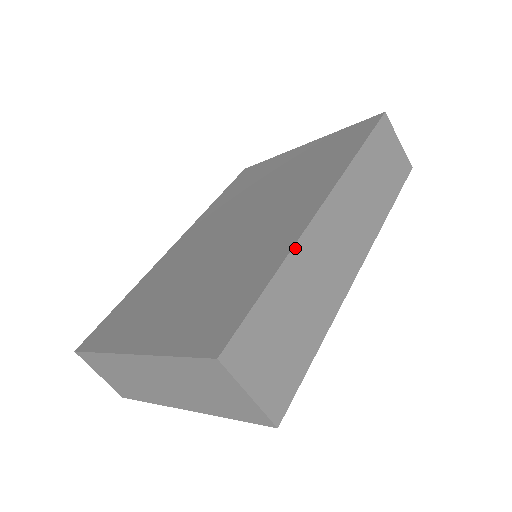
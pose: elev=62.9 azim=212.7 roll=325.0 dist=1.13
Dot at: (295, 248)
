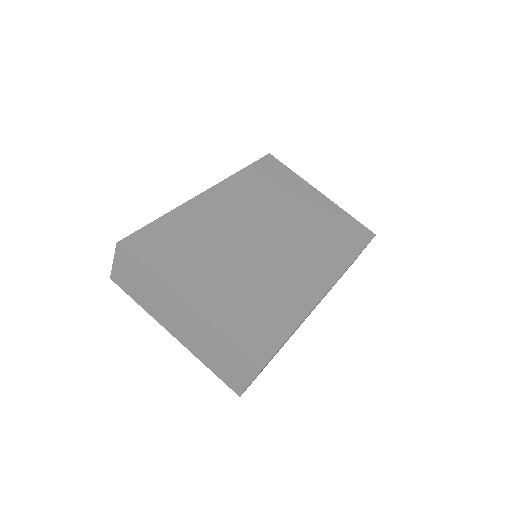
Dot at: occluded
